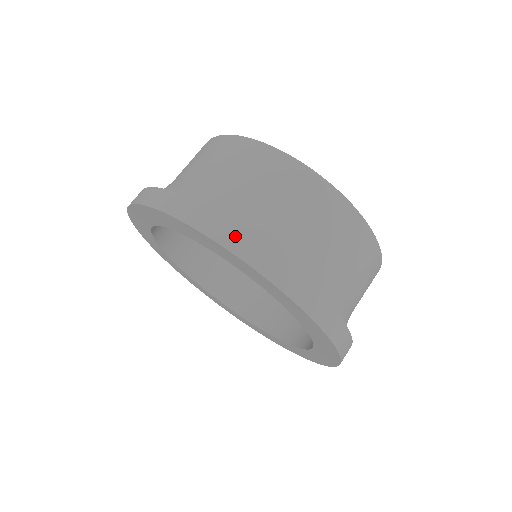
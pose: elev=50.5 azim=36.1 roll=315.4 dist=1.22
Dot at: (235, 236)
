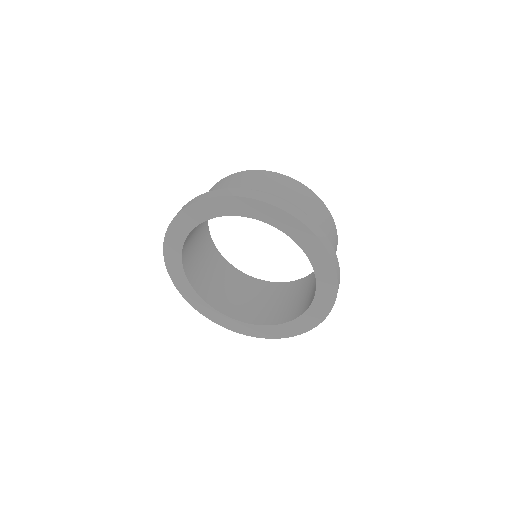
Dot at: (268, 197)
